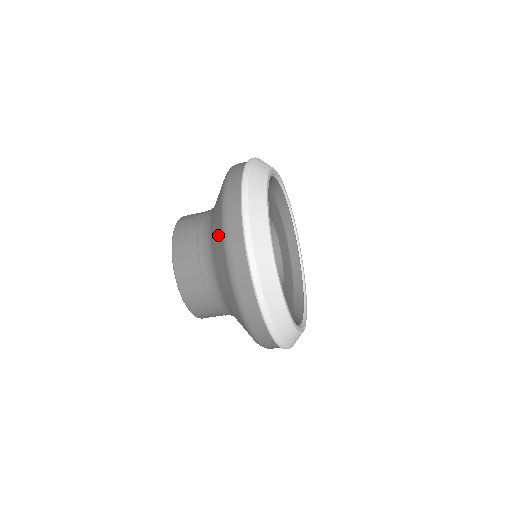
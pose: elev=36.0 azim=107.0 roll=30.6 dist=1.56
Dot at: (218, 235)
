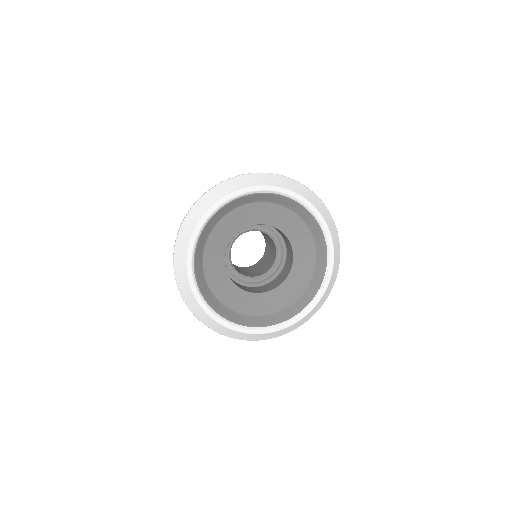
Dot at: occluded
